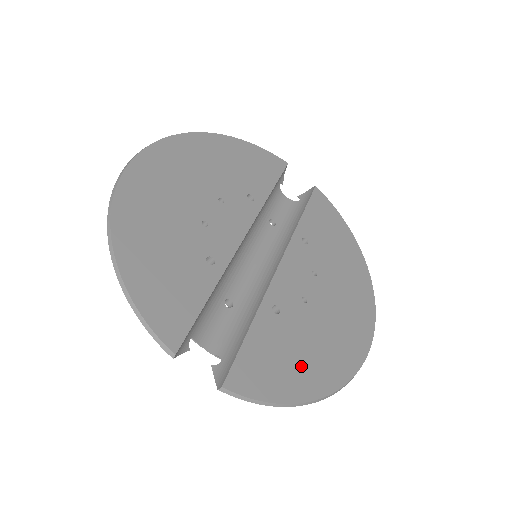
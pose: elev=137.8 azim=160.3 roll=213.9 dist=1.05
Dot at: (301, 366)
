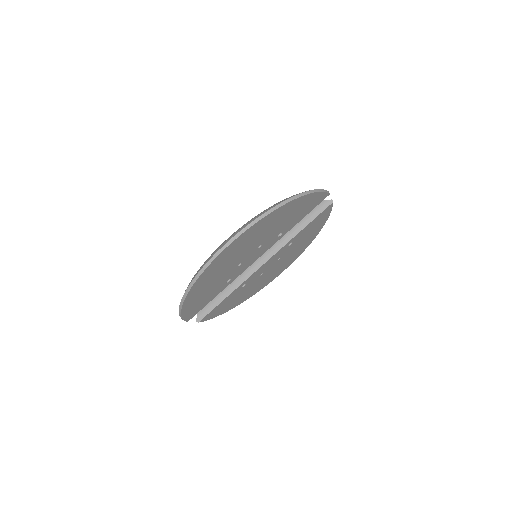
Dot at: (236, 301)
